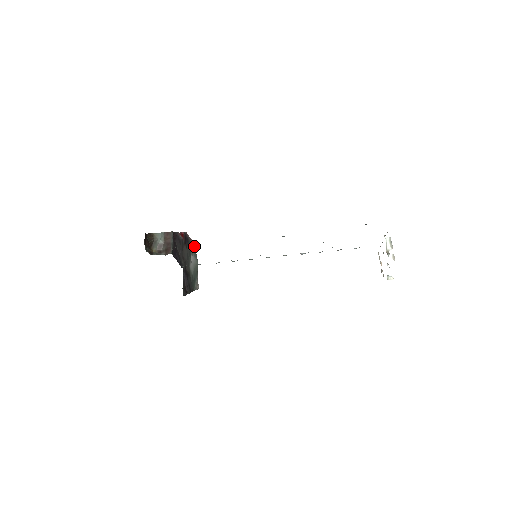
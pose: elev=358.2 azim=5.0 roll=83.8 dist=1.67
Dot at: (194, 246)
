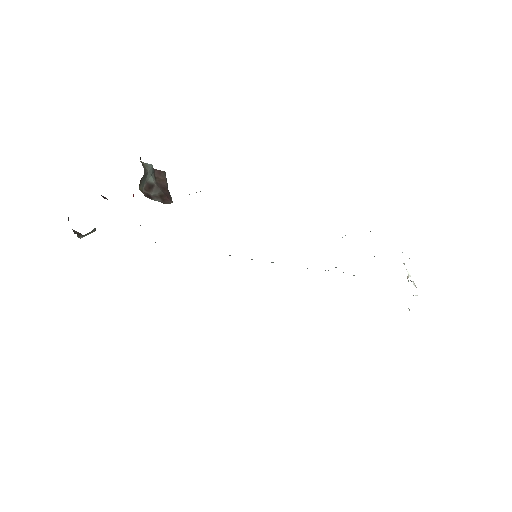
Dot at: occluded
